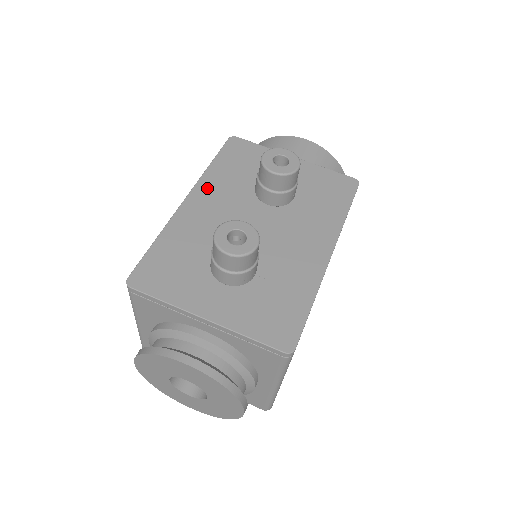
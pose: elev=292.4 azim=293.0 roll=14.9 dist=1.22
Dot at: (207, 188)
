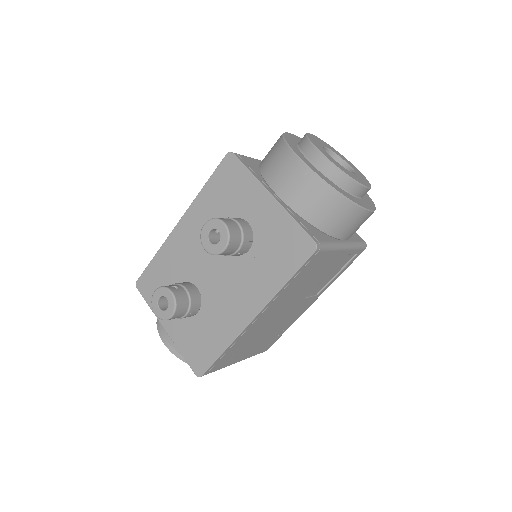
Dot at: (193, 216)
